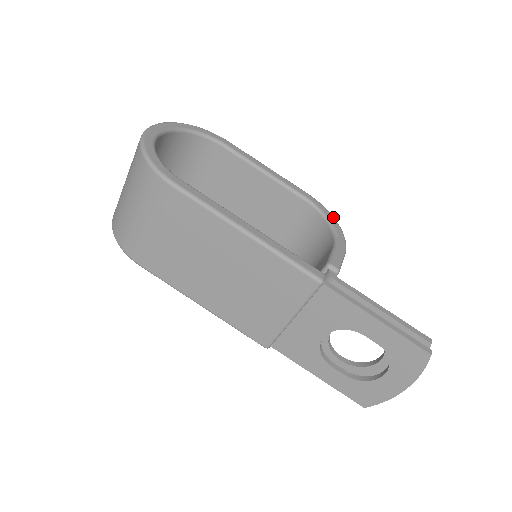
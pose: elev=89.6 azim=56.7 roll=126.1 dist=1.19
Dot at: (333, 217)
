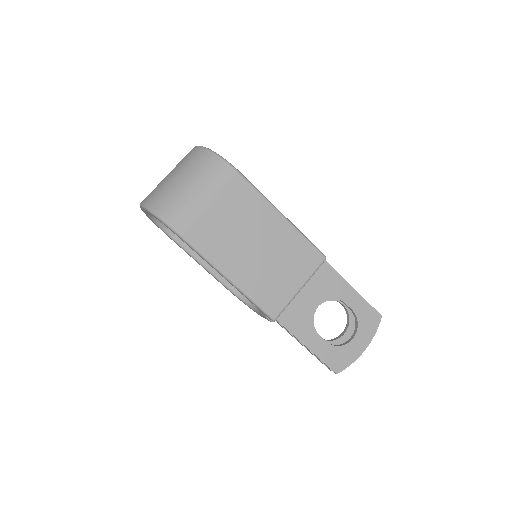
Dot at: occluded
